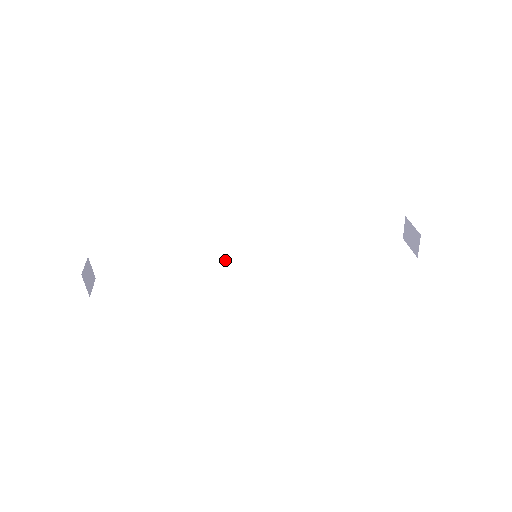
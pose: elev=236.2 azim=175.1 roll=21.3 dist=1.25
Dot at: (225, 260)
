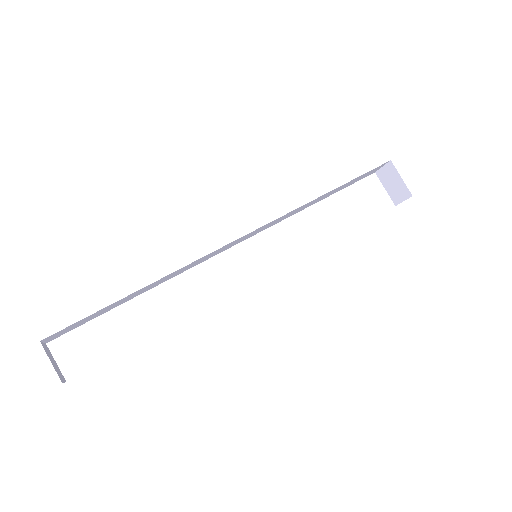
Dot at: occluded
